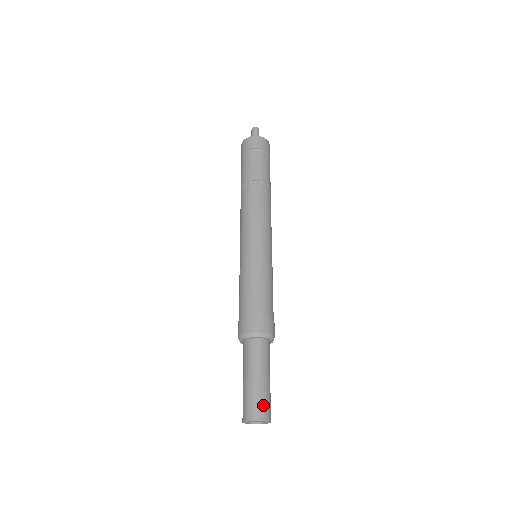
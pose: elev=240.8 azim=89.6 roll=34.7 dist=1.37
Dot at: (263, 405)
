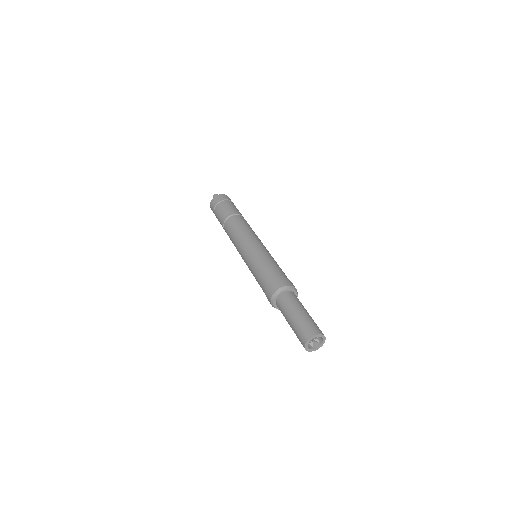
Dot at: (311, 326)
